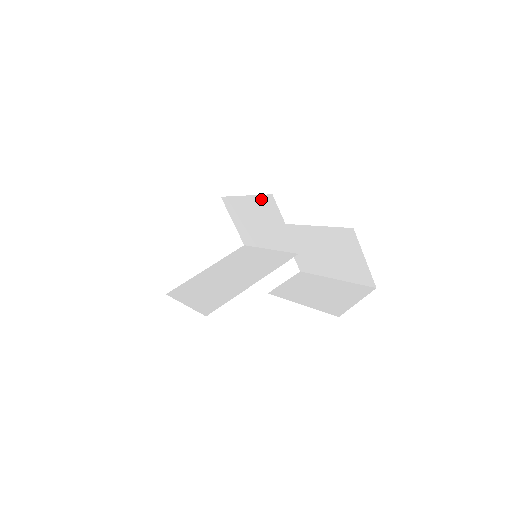
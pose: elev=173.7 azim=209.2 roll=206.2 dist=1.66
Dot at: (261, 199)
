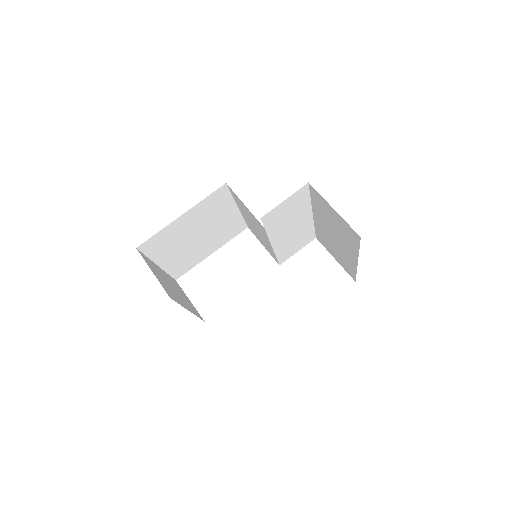
Dot at: (234, 197)
